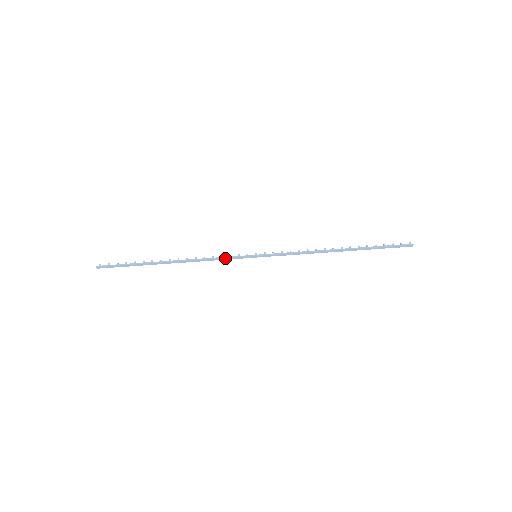
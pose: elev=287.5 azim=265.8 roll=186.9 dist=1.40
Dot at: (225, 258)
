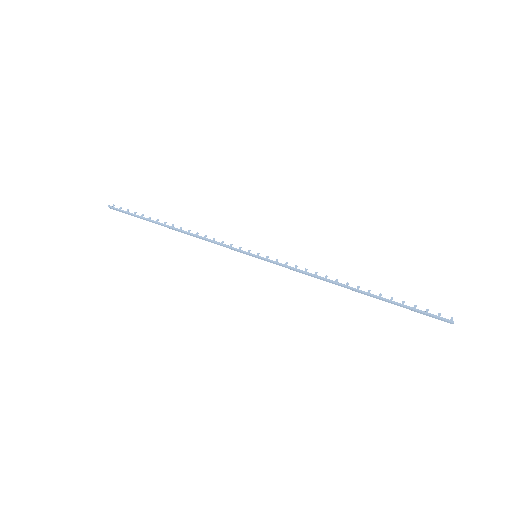
Dot at: (223, 245)
